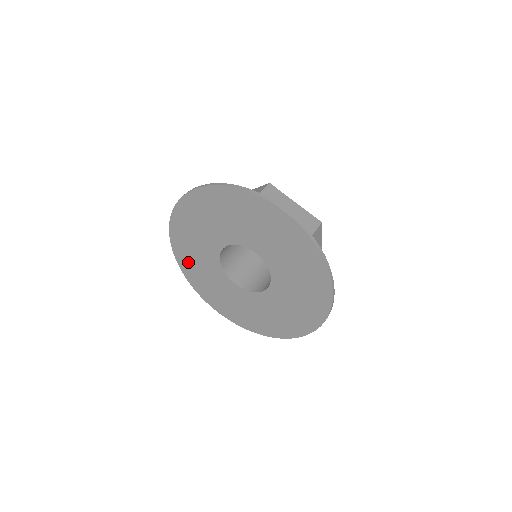
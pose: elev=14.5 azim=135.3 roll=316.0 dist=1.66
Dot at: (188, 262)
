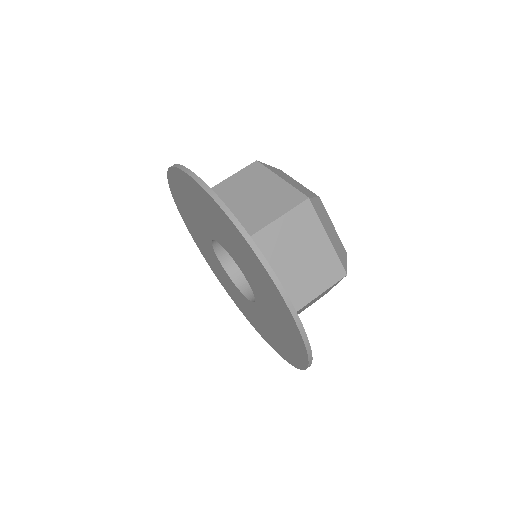
Dot at: (216, 272)
